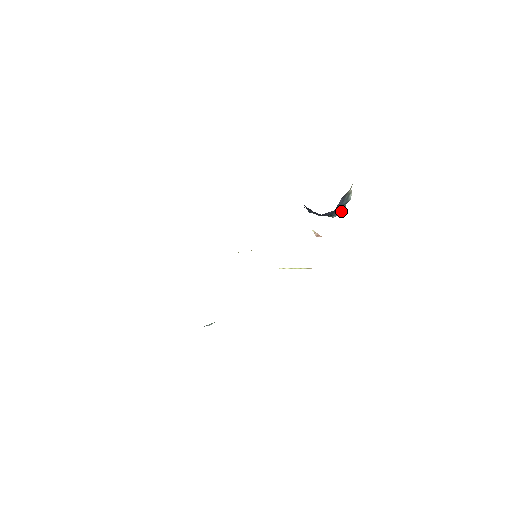
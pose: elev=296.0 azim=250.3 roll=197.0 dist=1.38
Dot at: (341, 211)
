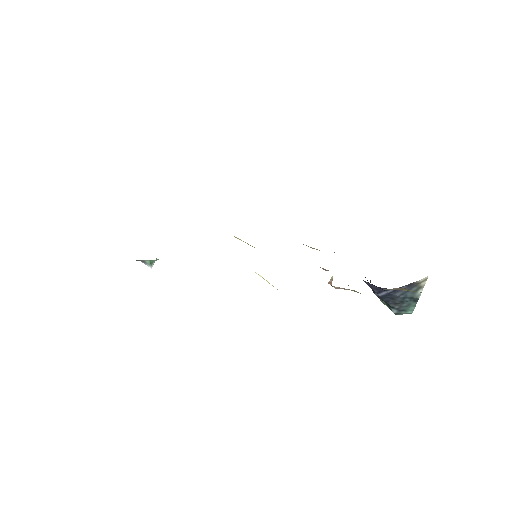
Dot at: (406, 310)
